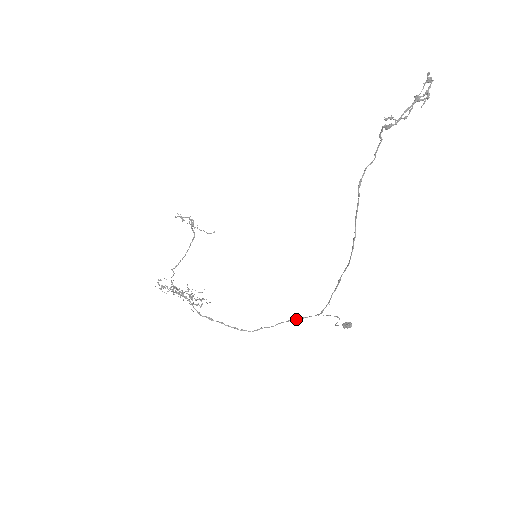
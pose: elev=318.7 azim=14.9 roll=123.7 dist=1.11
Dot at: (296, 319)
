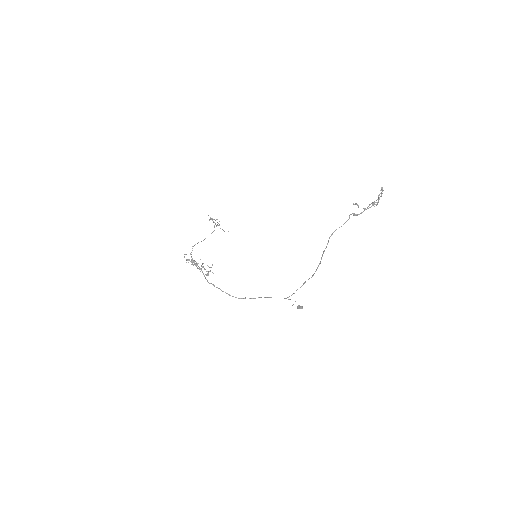
Dot at: occluded
